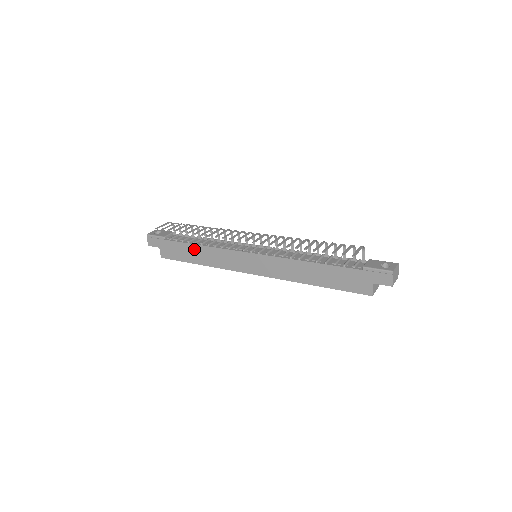
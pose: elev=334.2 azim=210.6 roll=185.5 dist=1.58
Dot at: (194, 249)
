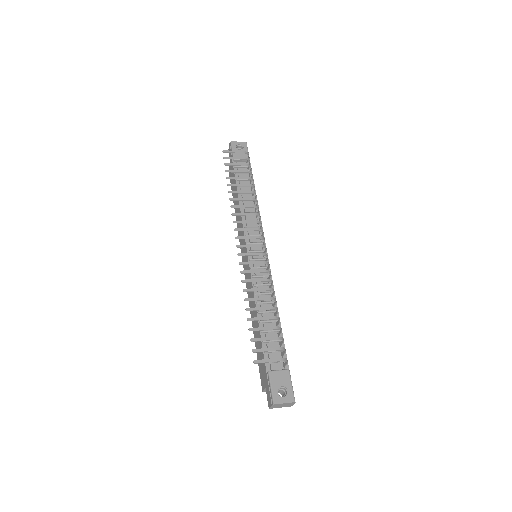
Dot at: (237, 196)
